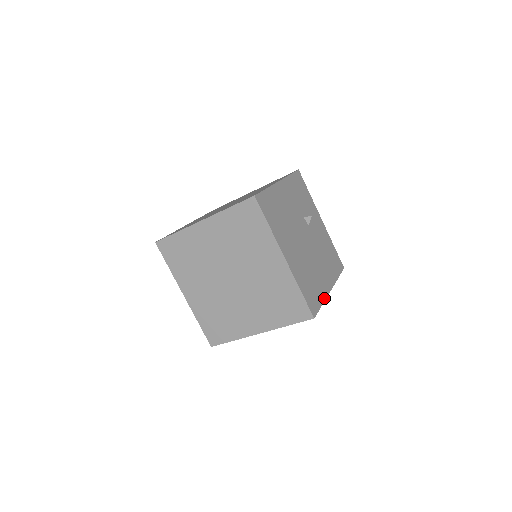
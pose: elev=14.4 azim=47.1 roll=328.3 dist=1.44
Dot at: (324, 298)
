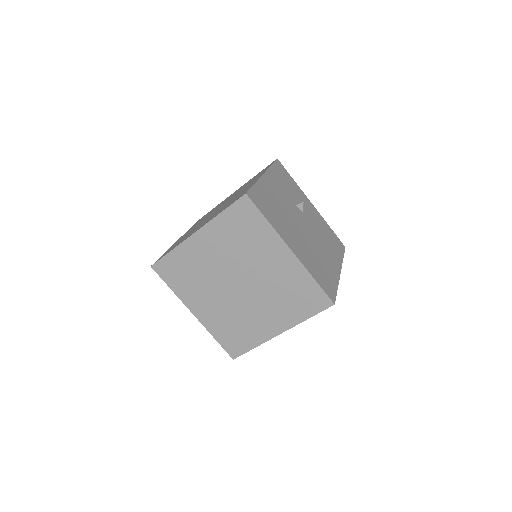
Dot at: (337, 282)
